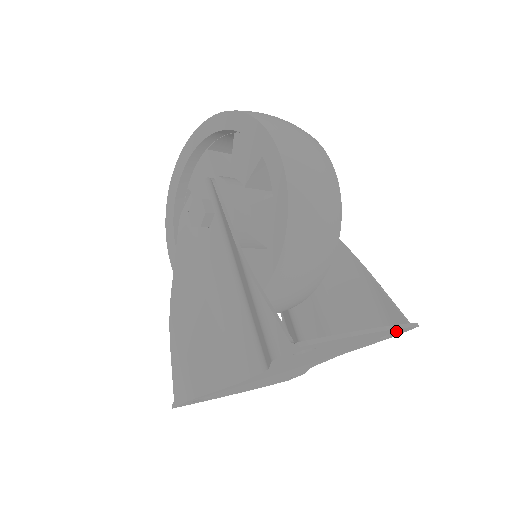
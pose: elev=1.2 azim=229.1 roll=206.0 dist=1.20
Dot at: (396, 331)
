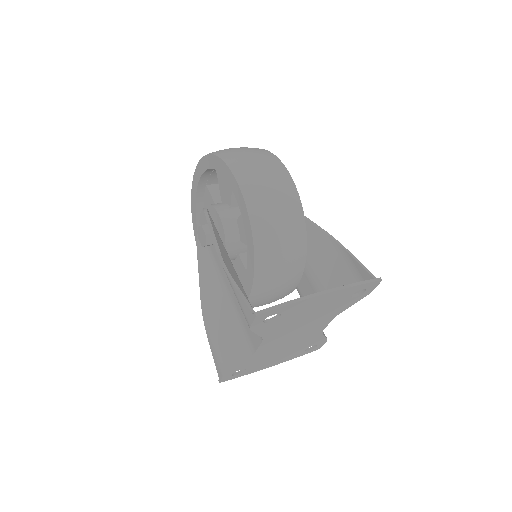
Dot at: (359, 288)
